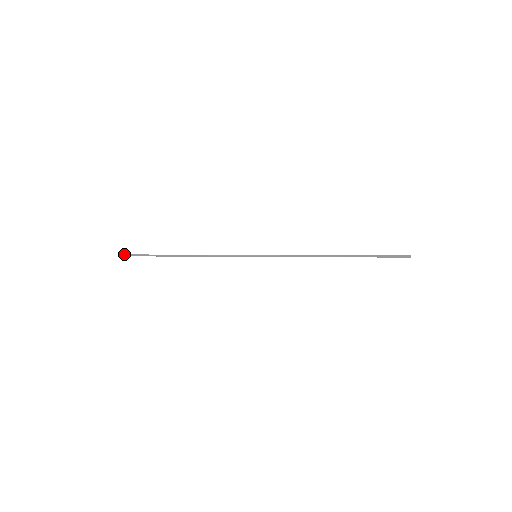
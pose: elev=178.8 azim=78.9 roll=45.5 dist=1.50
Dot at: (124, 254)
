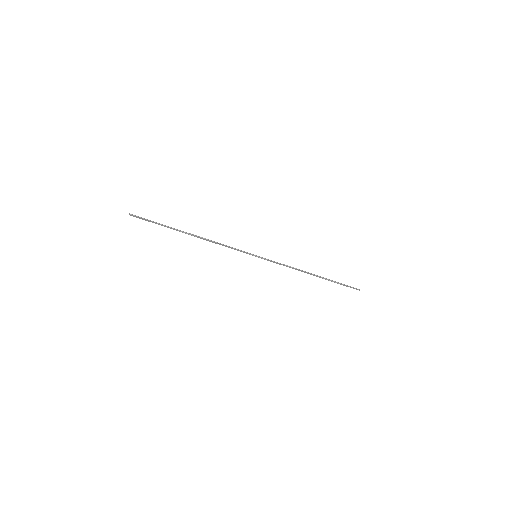
Dot at: (135, 215)
